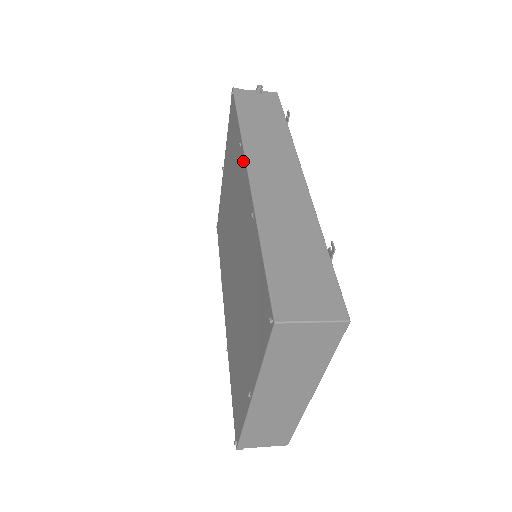
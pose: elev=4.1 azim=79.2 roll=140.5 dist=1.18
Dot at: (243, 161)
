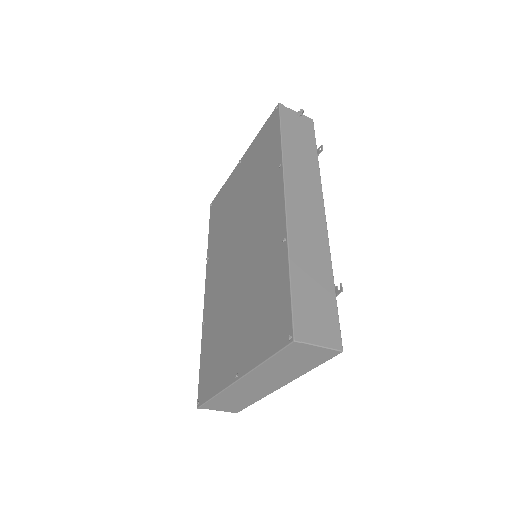
Dot at: (280, 183)
